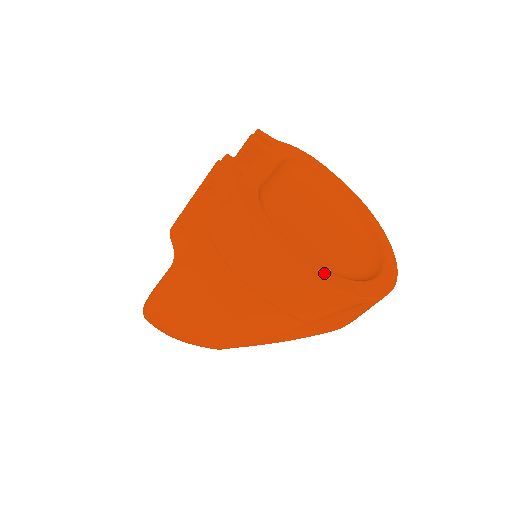
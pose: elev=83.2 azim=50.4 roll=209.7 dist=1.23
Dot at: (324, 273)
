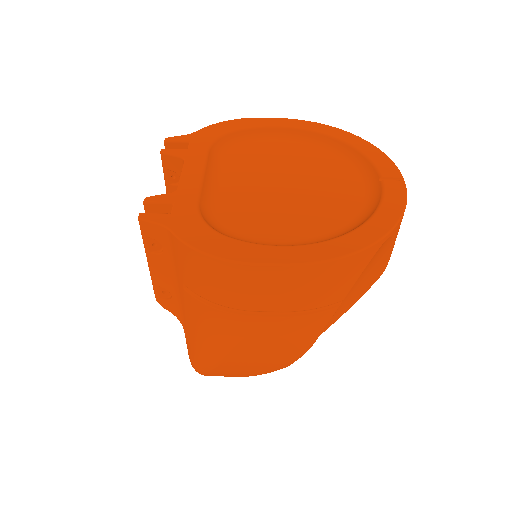
Dot at: (319, 249)
